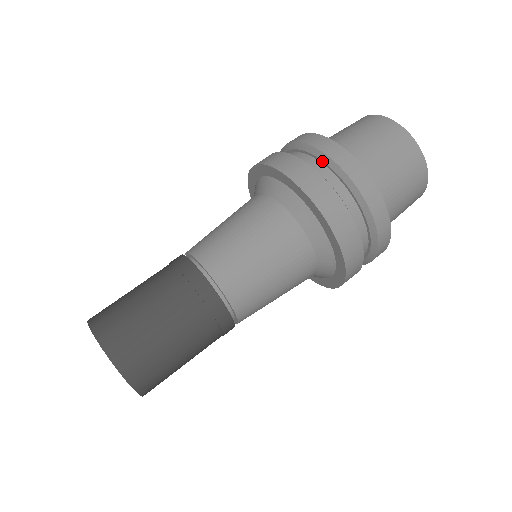
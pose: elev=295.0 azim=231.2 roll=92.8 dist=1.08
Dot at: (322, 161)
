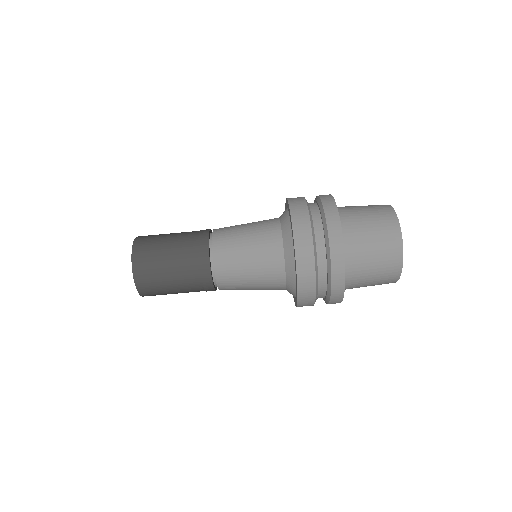
Dot at: (320, 212)
